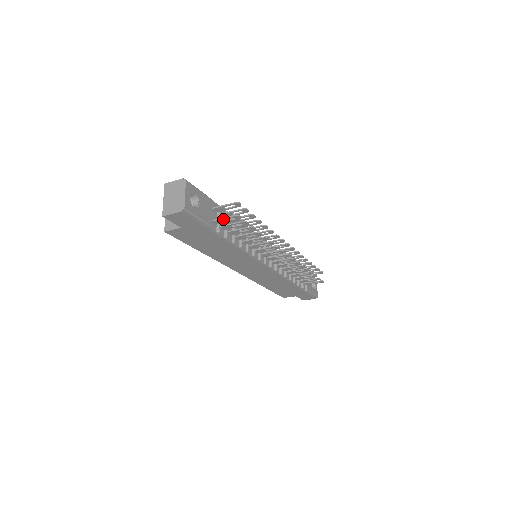
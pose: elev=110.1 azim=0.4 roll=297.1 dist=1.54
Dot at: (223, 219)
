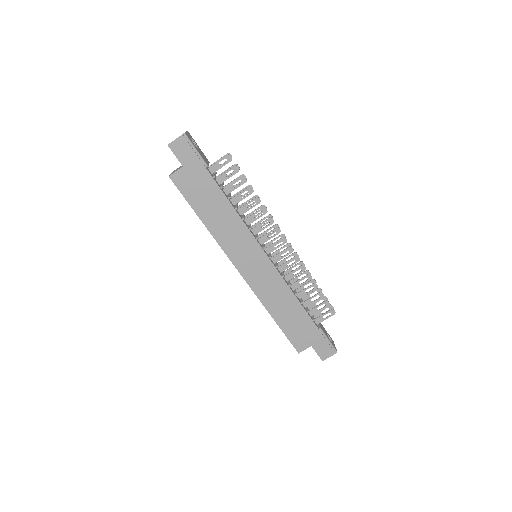
Dot at: (217, 163)
